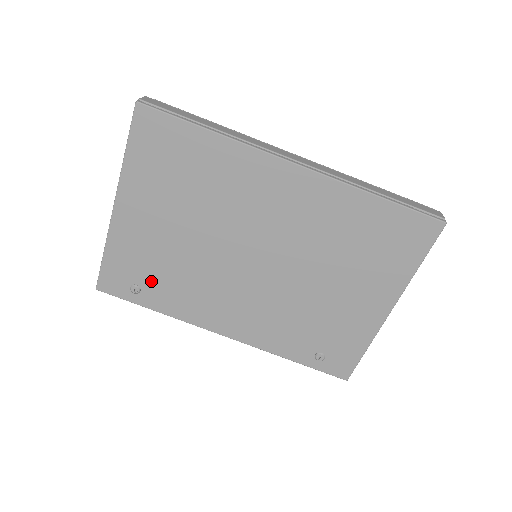
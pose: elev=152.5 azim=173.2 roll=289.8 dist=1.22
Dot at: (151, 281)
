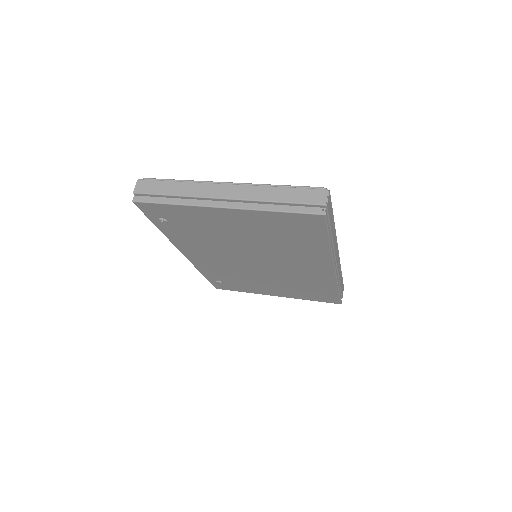
Dot at: (181, 227)
